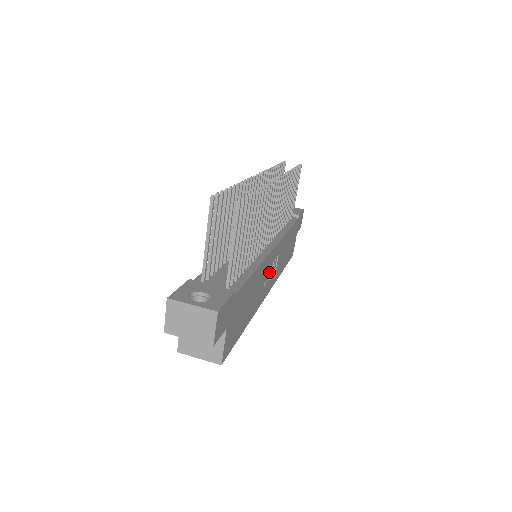
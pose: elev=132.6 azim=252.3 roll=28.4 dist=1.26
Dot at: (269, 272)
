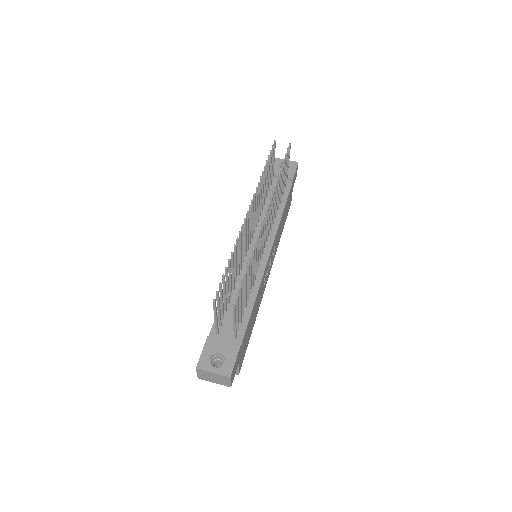
Dot at: (268, 269)
